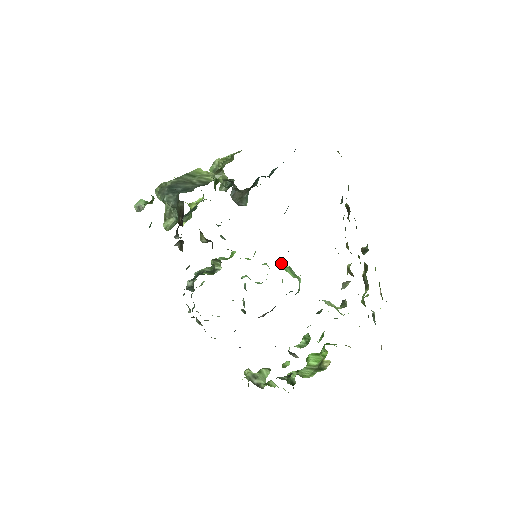
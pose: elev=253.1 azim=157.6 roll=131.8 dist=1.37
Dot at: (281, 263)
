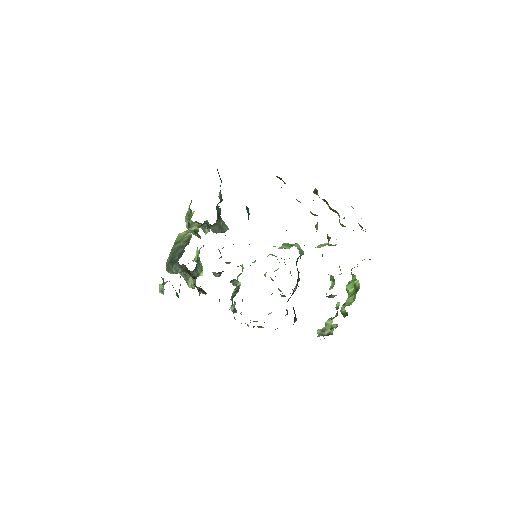
Dot at: (275, 246)
